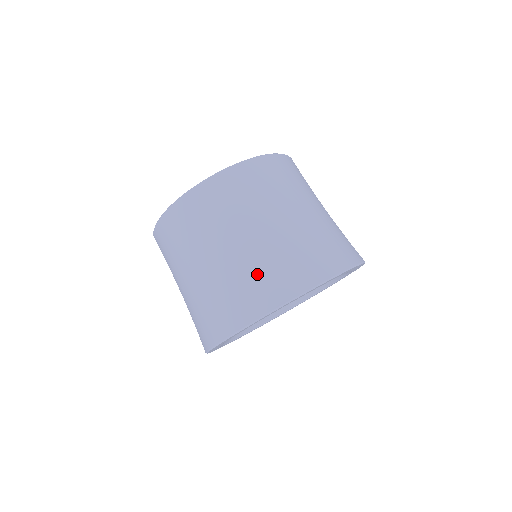
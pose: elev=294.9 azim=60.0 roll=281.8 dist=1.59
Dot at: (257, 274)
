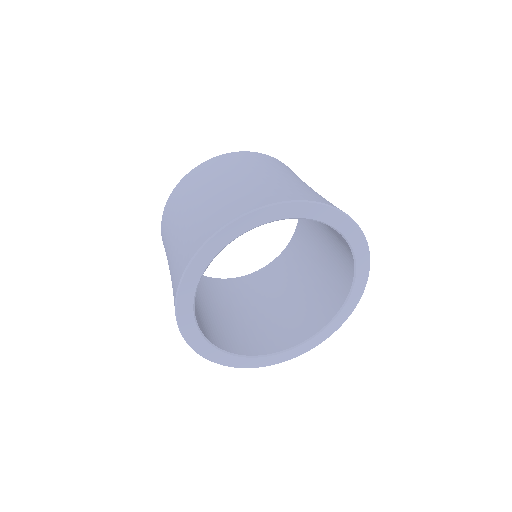
Dot at: (220, 206)
